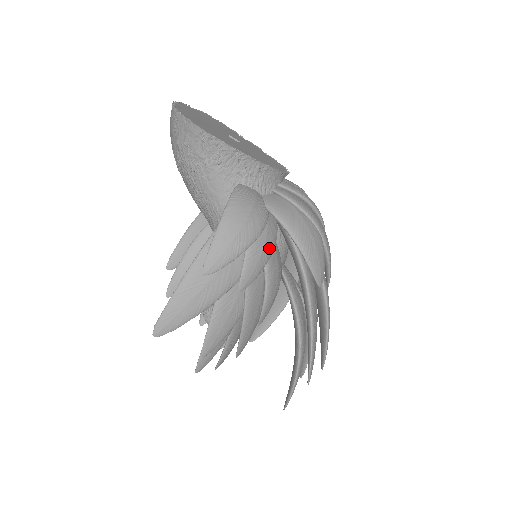
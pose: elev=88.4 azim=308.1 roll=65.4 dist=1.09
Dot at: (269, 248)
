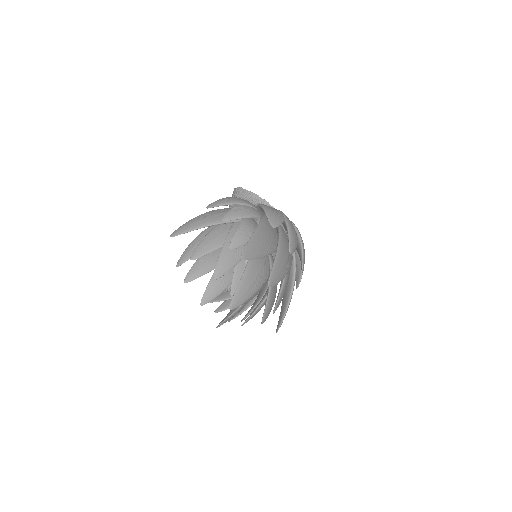
Dot at: (248, 212)
